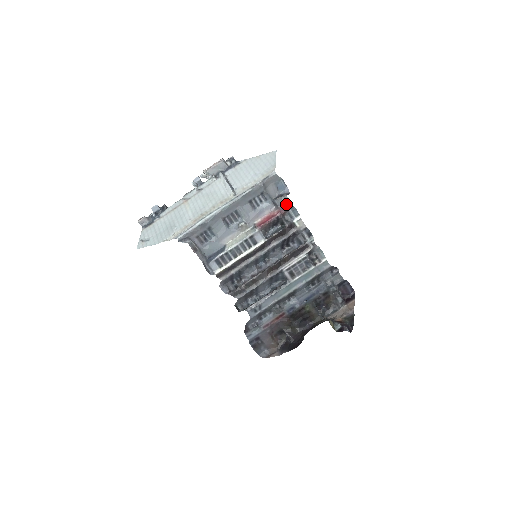
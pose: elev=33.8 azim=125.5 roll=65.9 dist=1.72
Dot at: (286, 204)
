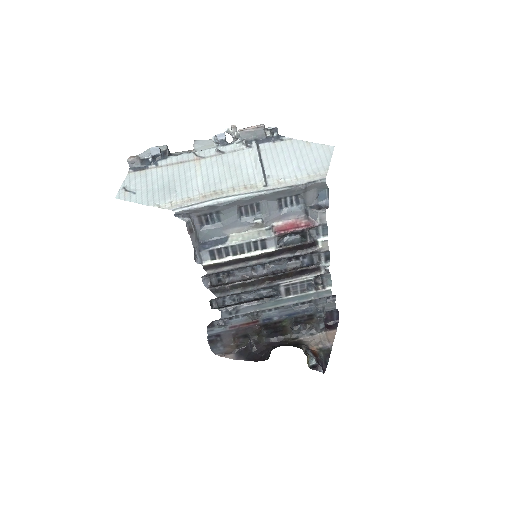
Dot at: (320, 219)
